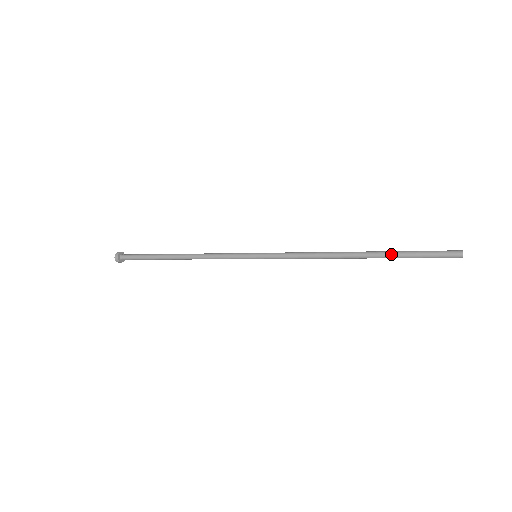
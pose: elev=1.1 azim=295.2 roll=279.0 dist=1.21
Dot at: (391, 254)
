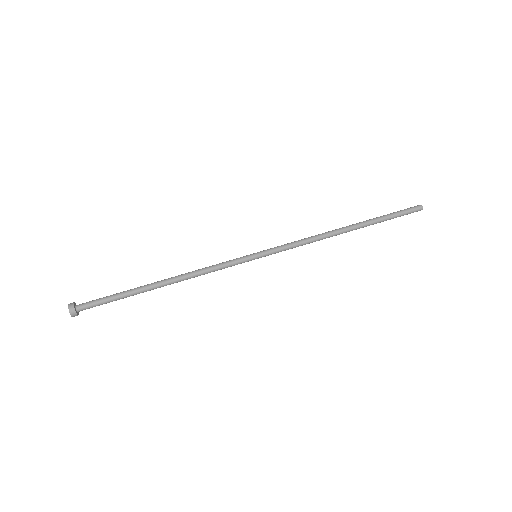
Dot at: occluded
